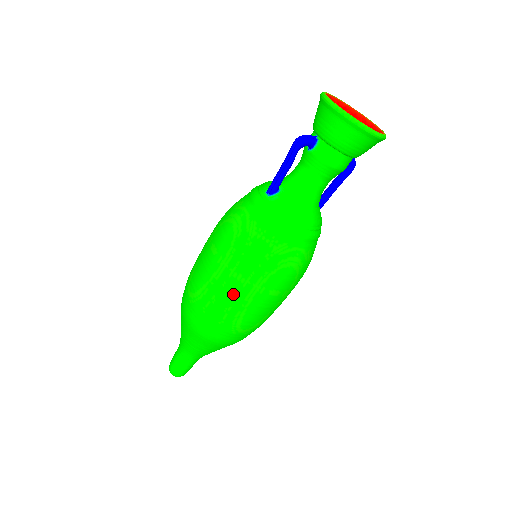
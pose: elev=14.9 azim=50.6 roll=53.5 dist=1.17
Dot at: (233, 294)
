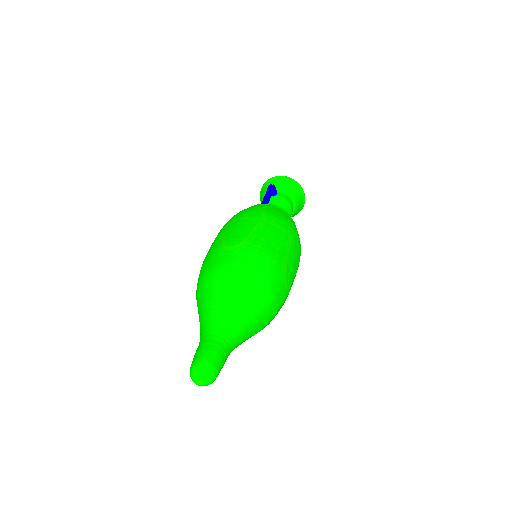
Dot at: (278, 238)
